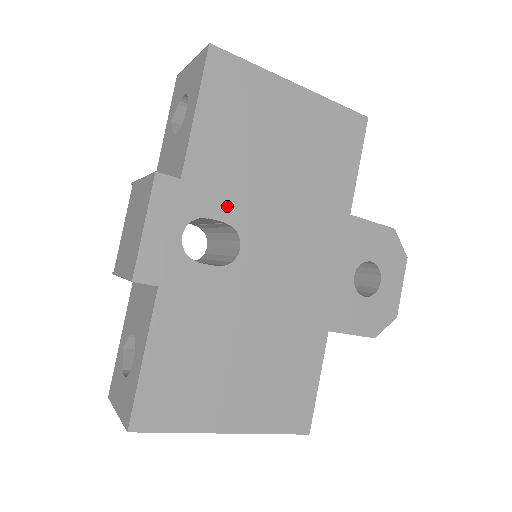
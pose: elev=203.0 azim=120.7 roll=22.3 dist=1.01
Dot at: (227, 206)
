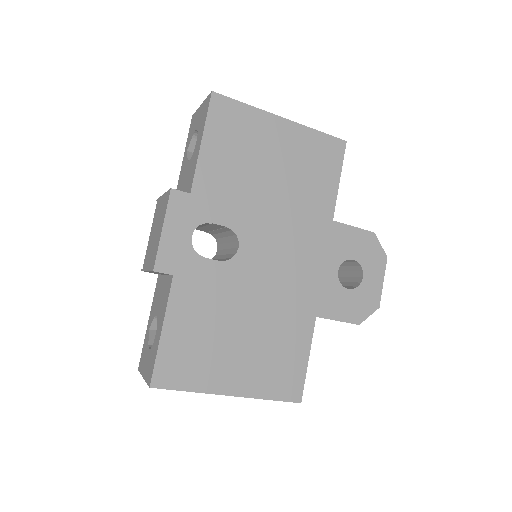
Dot at: (227, 214)
